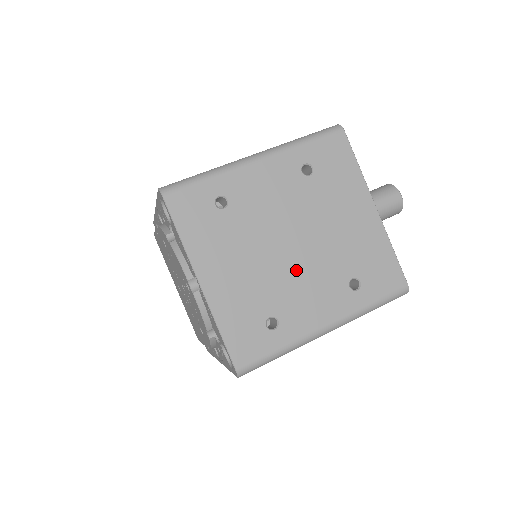
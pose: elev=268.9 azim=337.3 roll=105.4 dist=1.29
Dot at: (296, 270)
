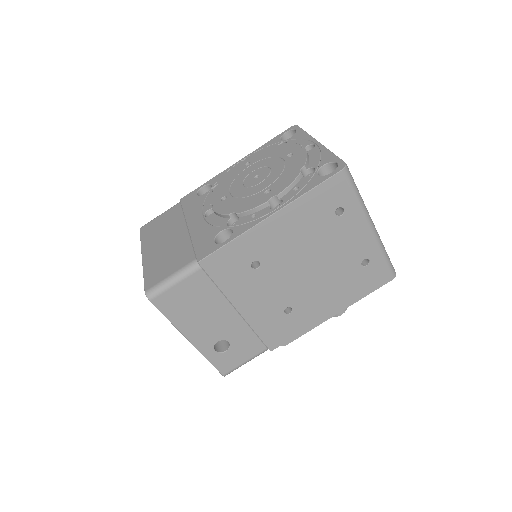
Dot at: occluded
